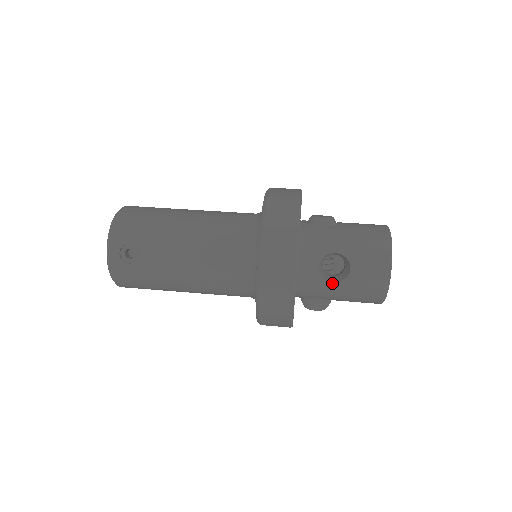
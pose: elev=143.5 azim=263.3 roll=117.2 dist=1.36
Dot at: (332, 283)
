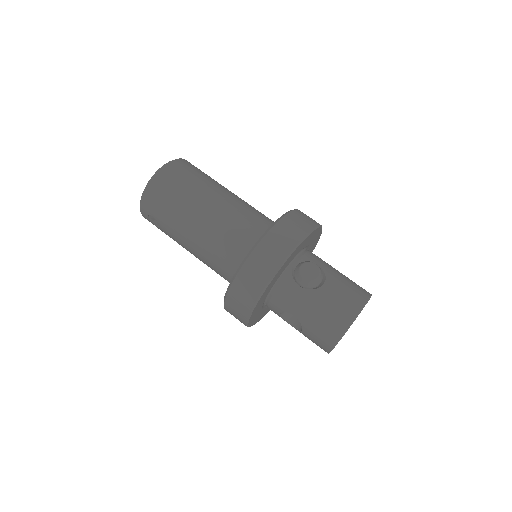
Dot at: occluded
